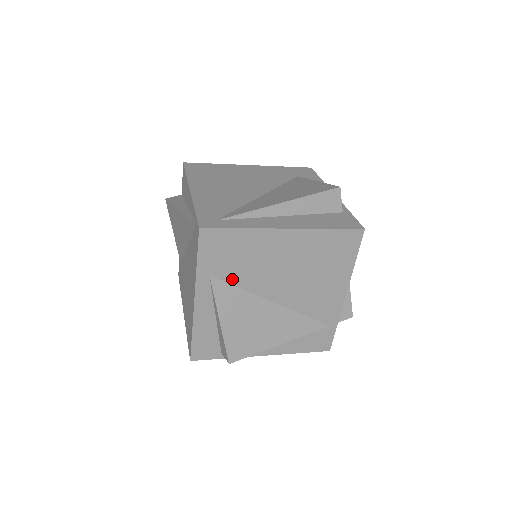
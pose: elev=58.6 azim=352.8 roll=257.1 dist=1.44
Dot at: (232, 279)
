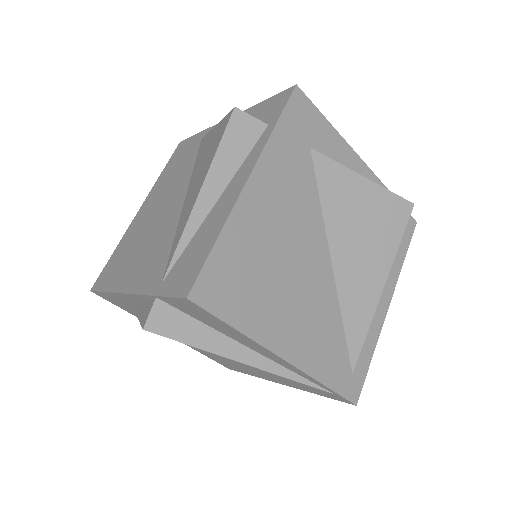
Dot at: occluded
